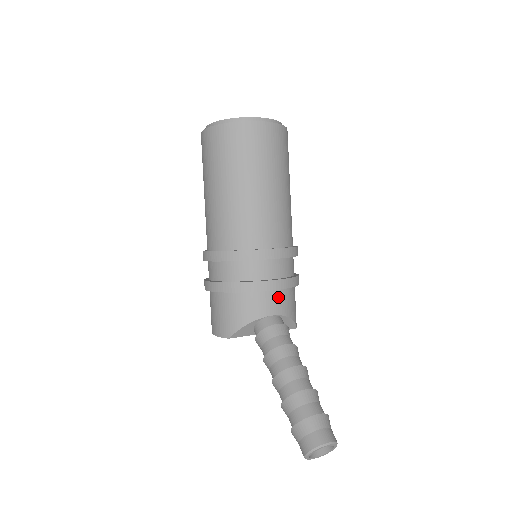
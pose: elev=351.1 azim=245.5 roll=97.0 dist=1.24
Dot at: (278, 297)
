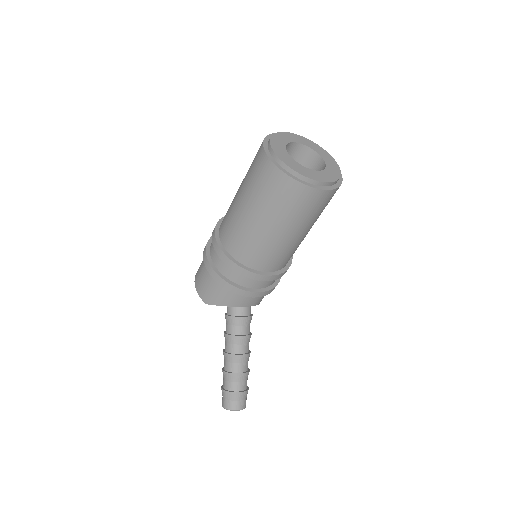
Dot at: (256, 297)
